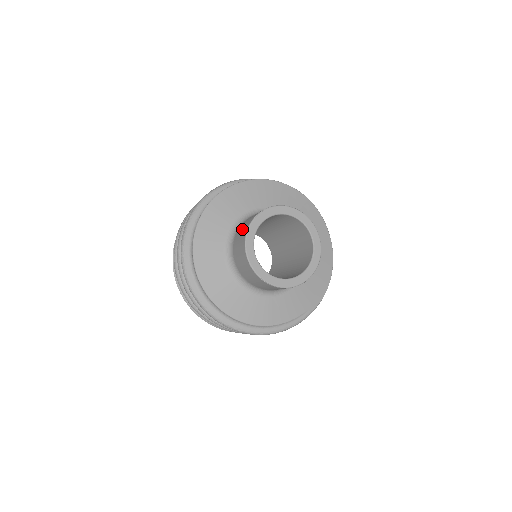
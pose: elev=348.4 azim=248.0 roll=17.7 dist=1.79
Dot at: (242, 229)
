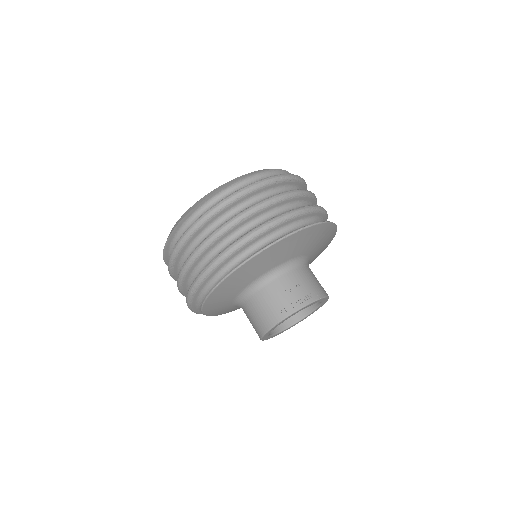
Dot at: (260, 314)
